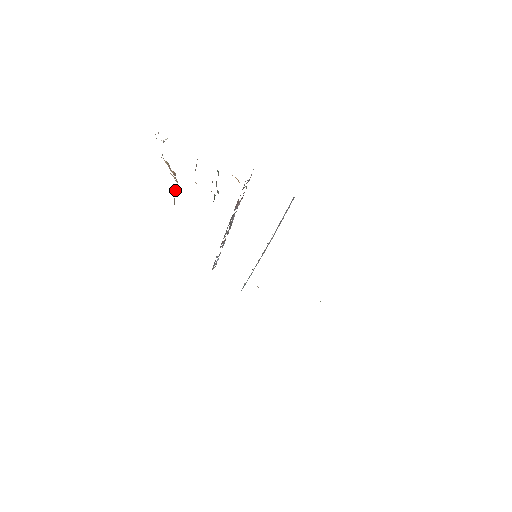
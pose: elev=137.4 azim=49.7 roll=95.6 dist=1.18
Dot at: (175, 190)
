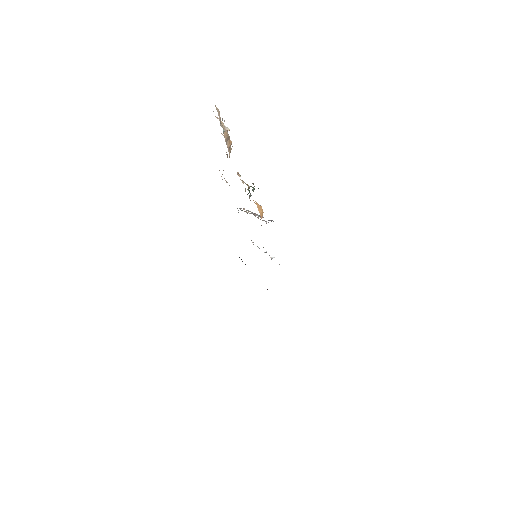
Dot at: occluded
